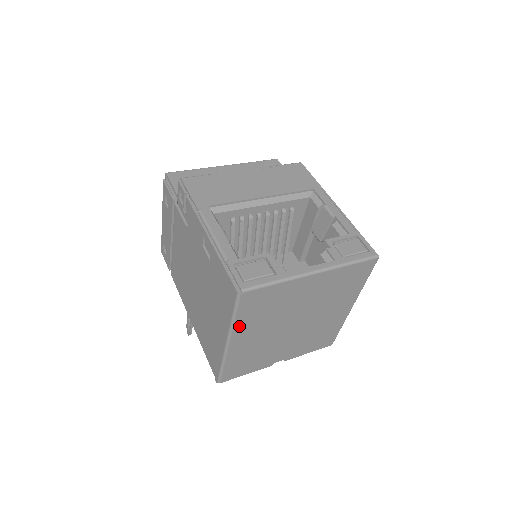
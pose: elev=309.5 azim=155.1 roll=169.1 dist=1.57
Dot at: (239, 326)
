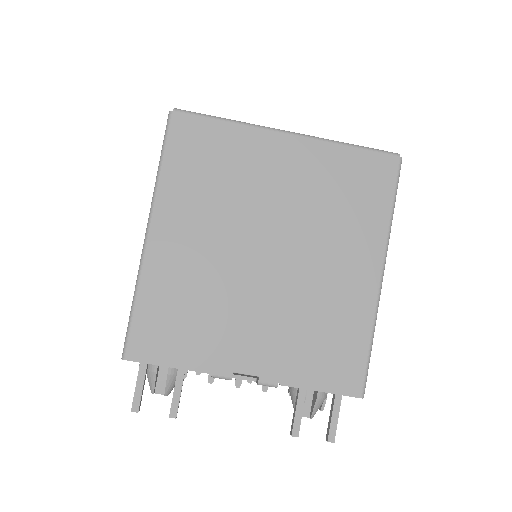
Dot at: (167, 193)
